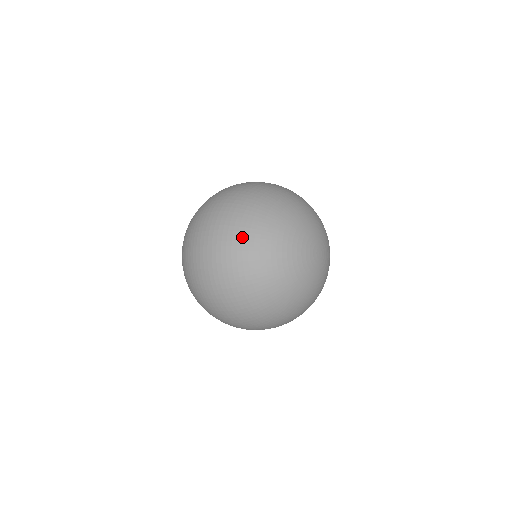
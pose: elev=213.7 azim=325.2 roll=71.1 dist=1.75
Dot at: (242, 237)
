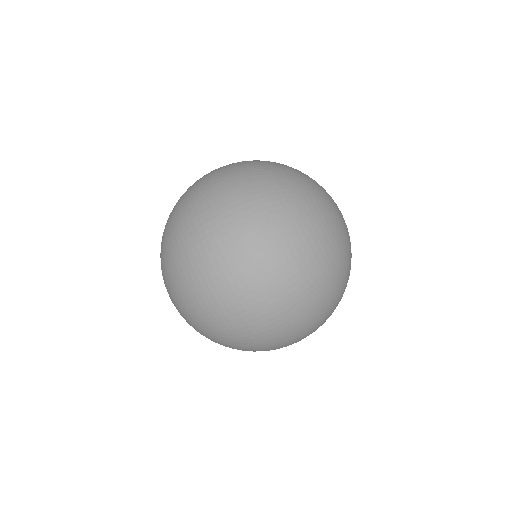
Dot at: (275, 196)
